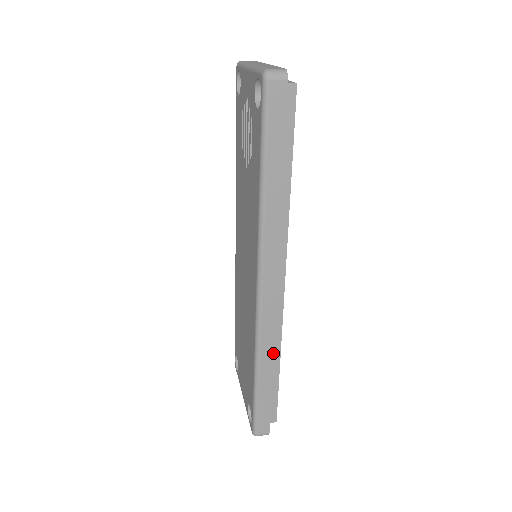
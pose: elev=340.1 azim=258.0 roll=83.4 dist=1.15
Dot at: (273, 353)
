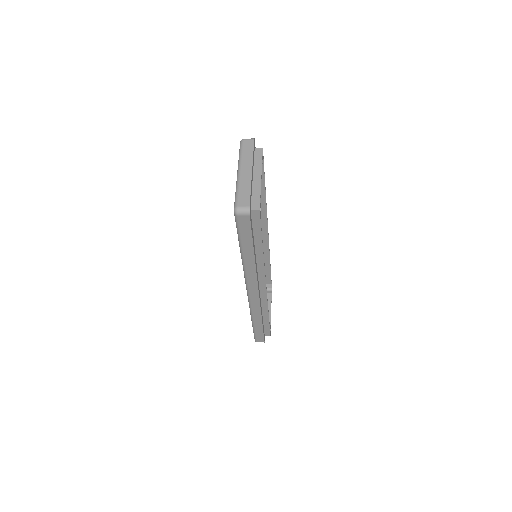
Dot at: (261, 315)
